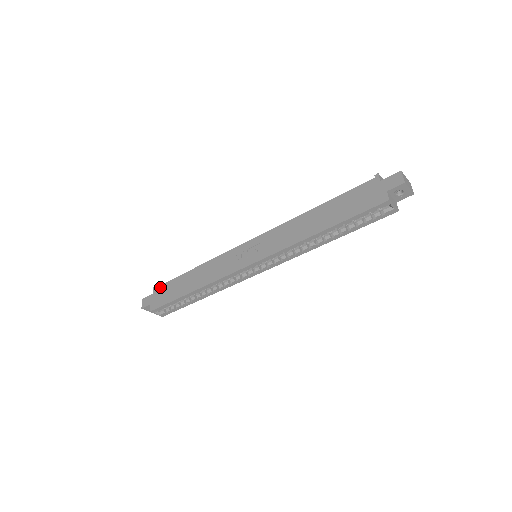
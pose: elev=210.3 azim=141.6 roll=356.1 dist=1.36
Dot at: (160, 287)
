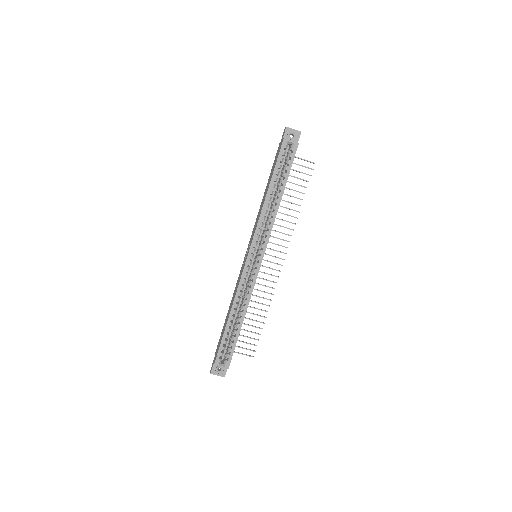
Dot at: (217, 347)
